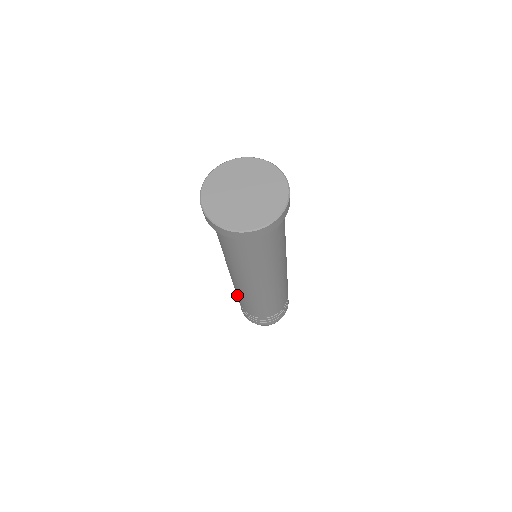
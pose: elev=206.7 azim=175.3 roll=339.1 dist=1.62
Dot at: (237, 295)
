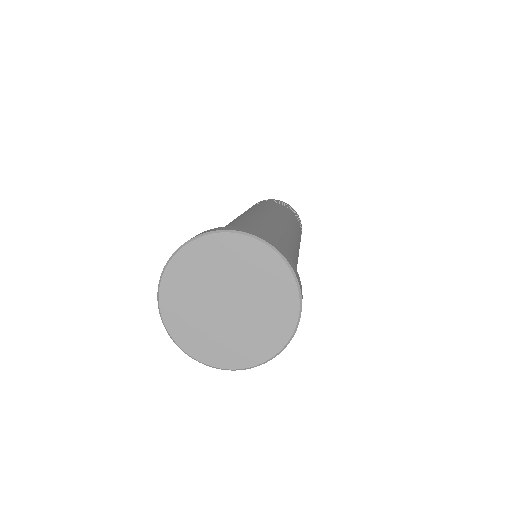
Dot at: occluded
